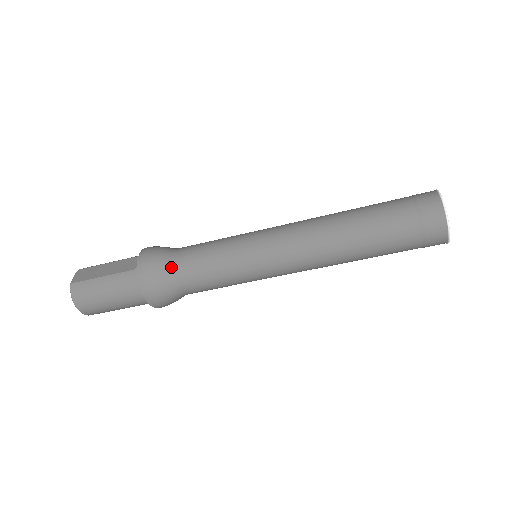
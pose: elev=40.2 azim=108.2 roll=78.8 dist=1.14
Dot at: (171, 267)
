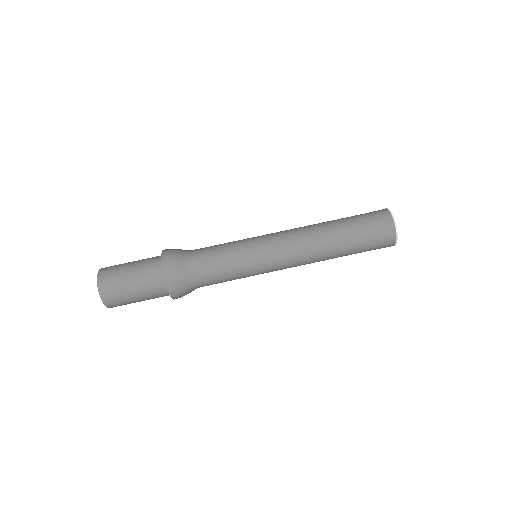
Dot at: (191, 250)
